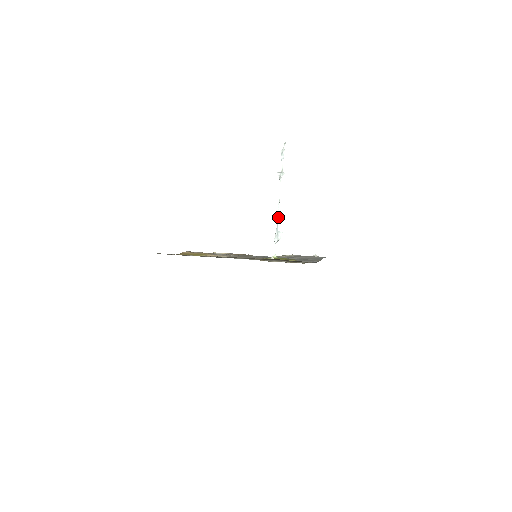
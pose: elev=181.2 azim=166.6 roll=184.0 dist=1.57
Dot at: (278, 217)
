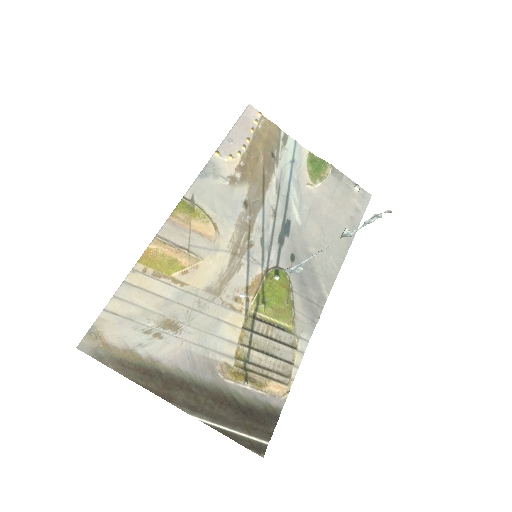
Dot at: (307, 260)
